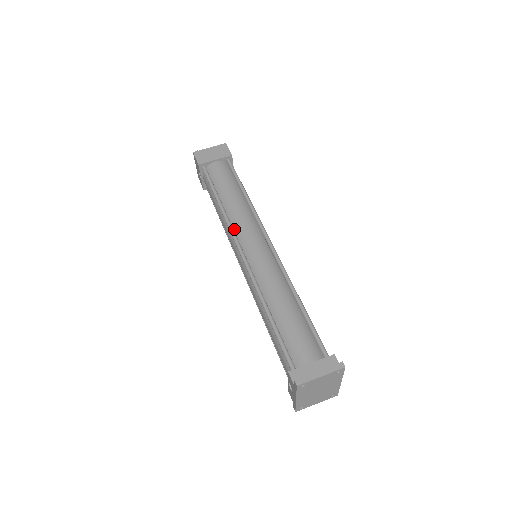
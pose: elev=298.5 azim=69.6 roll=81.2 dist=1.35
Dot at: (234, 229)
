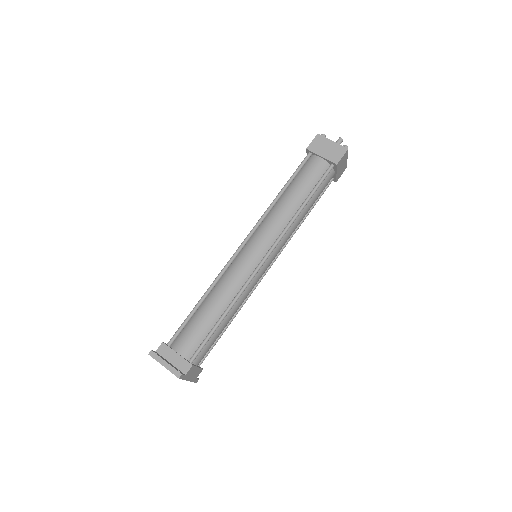
Dot at: (261, 224)
